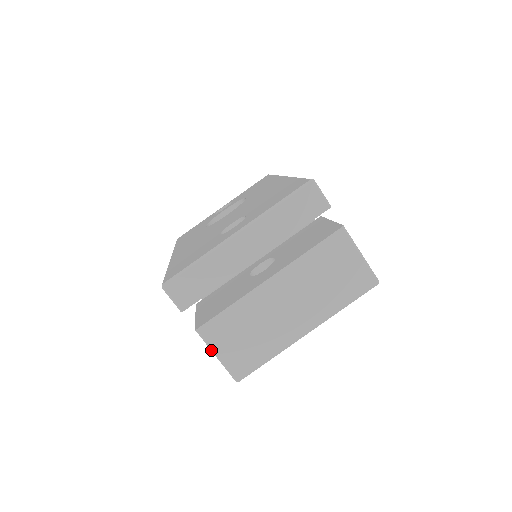
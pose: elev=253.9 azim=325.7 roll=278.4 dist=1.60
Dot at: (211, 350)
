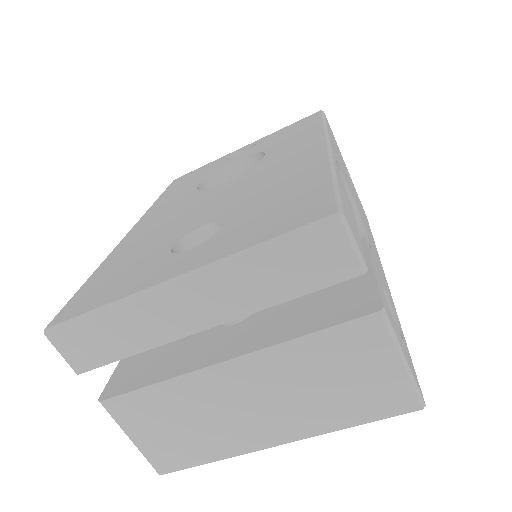
Dot at: occluded
